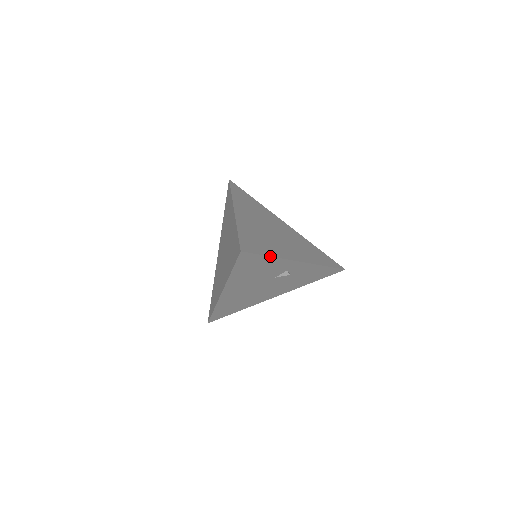
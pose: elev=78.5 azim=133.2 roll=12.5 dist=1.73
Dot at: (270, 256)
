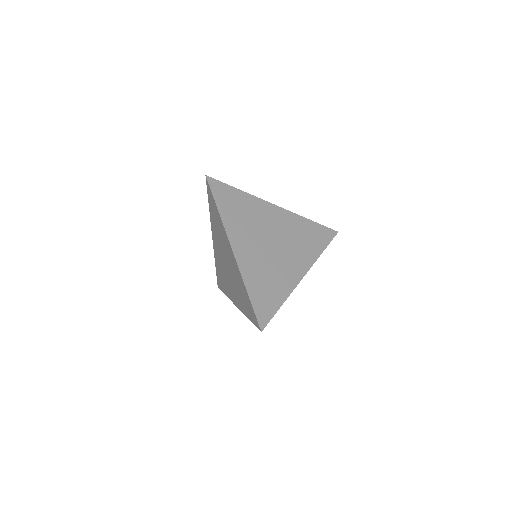
Dot at: occluded
